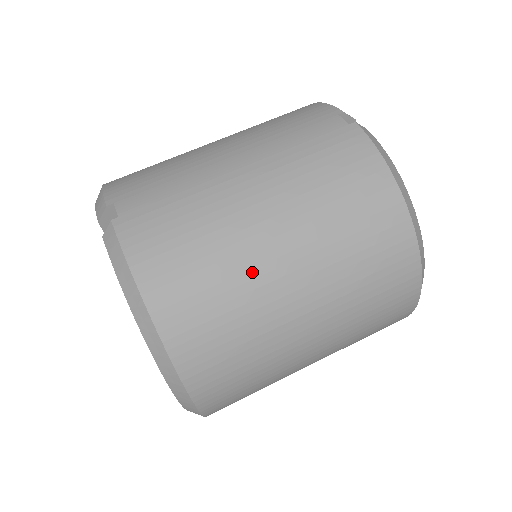
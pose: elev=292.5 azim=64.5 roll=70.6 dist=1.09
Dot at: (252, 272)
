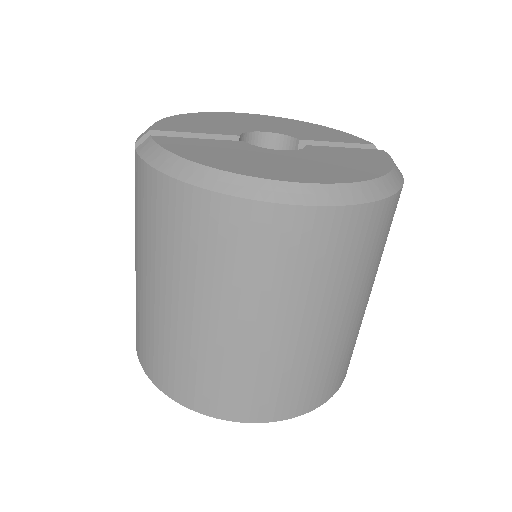
Dot at: (179, 334)
